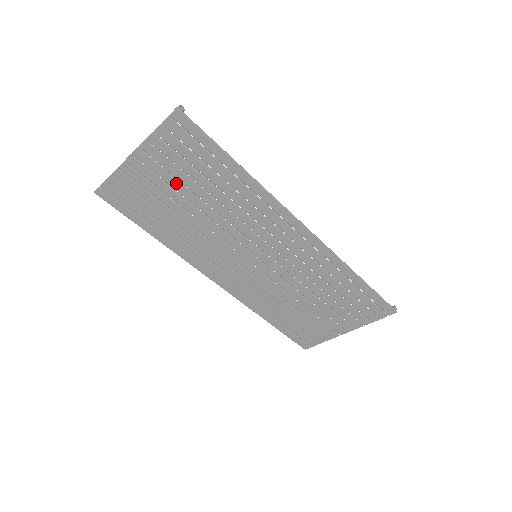
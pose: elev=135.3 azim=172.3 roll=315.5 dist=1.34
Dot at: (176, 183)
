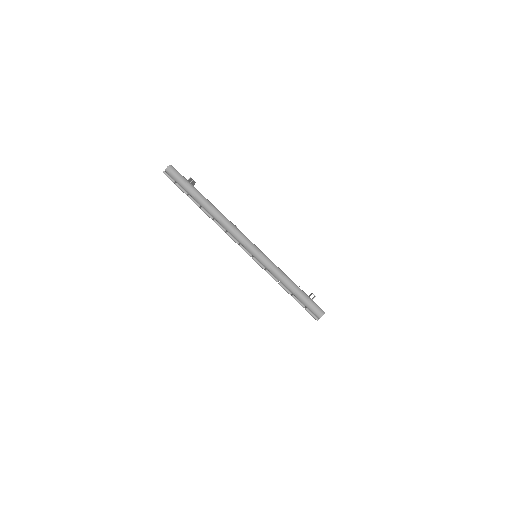
Dot at: occluded
